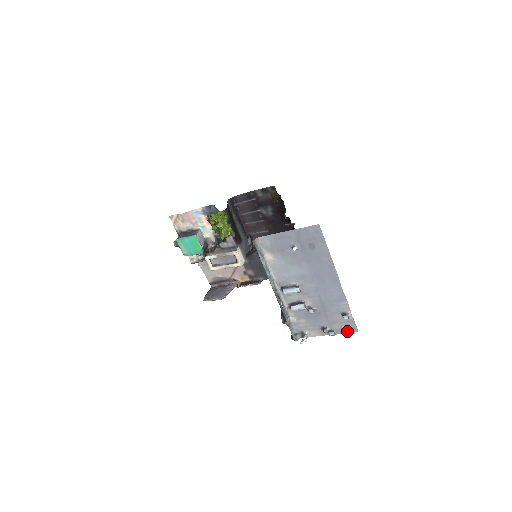
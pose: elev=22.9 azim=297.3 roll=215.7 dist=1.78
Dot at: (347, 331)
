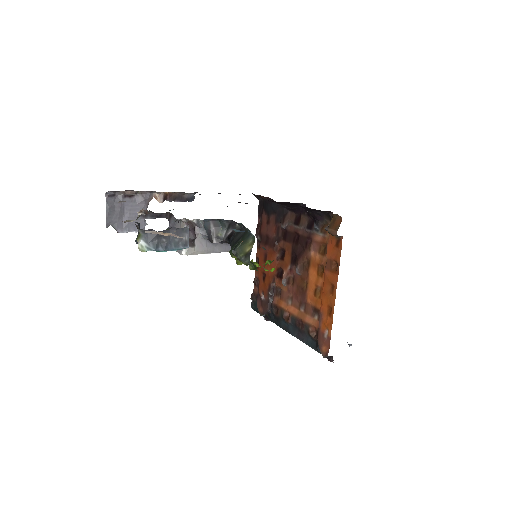
Dot at: occluded
